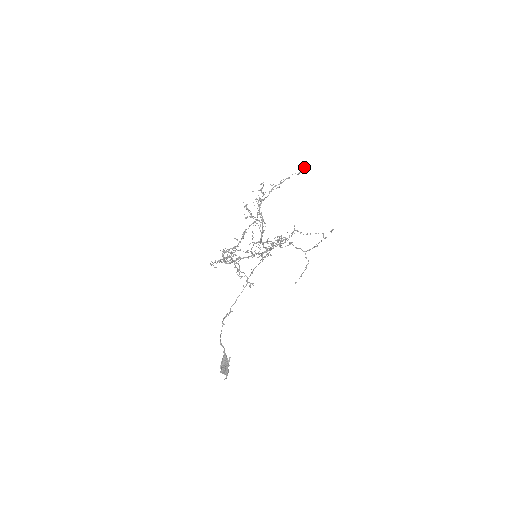
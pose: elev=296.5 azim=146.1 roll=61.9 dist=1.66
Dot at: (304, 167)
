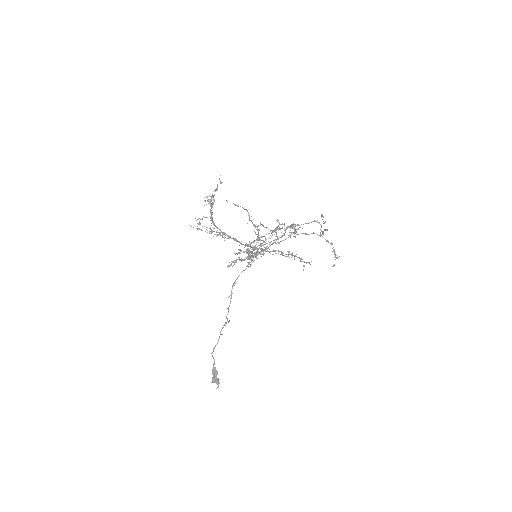
Dot at: occluded
